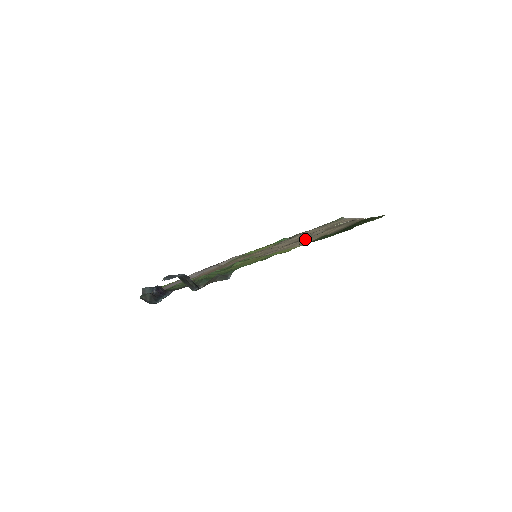
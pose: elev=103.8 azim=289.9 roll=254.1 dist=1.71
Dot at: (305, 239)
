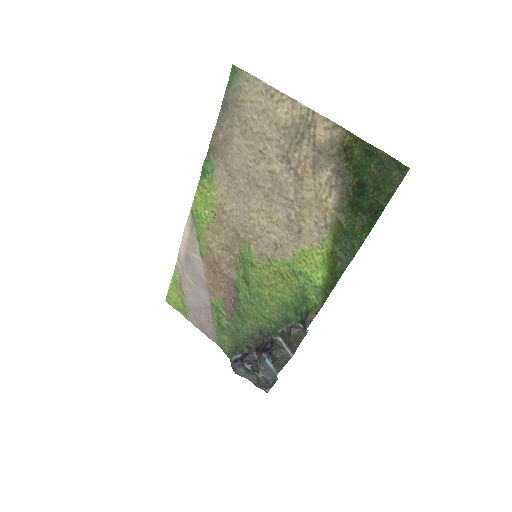
Dot at: (289, 207)
